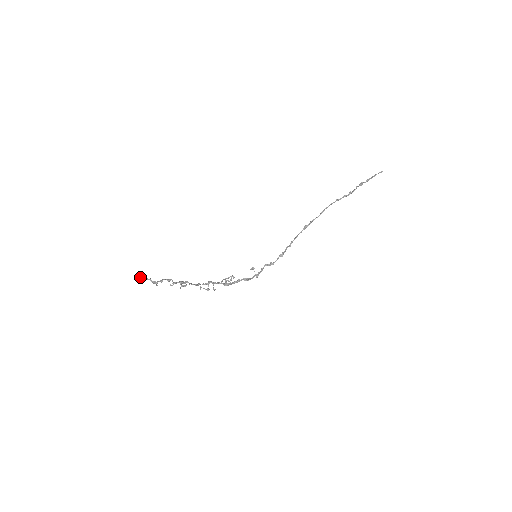
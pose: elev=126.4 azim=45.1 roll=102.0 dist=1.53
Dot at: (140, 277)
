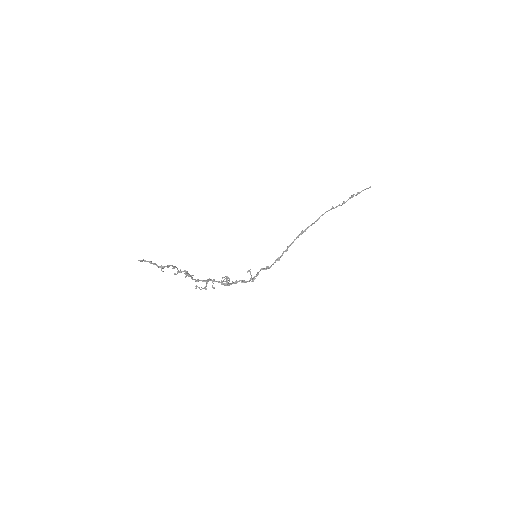
Dot at: (144, 260)
